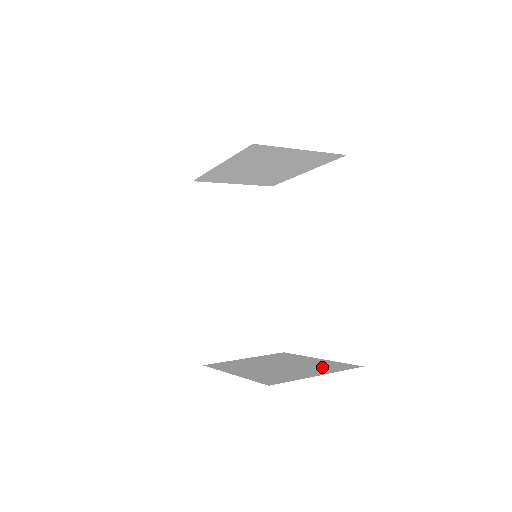
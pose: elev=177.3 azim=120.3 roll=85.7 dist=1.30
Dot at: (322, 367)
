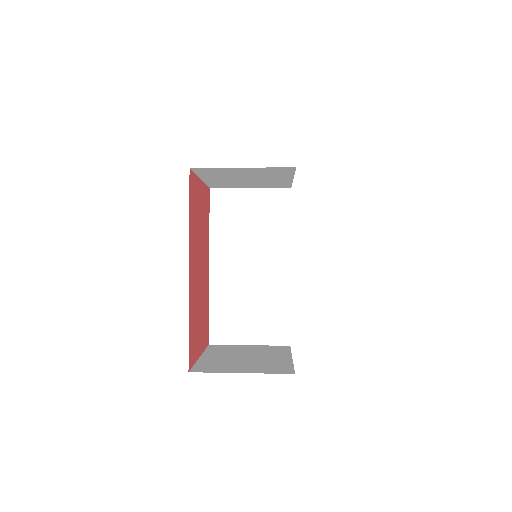
Dot at: (266, 366)
